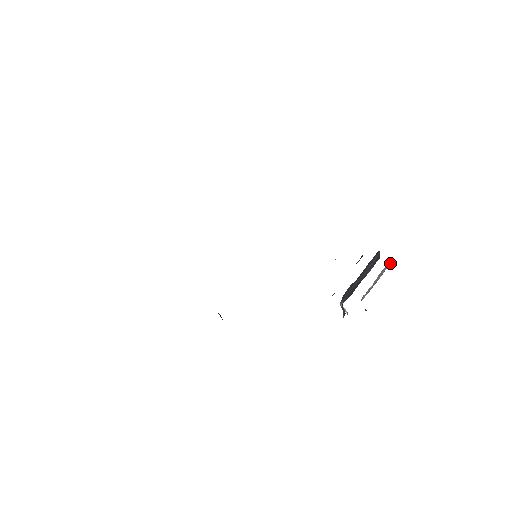
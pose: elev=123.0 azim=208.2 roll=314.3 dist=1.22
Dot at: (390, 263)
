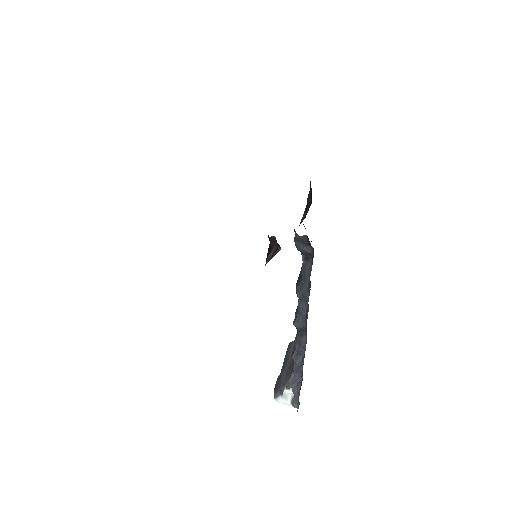
Dot at: occluded
